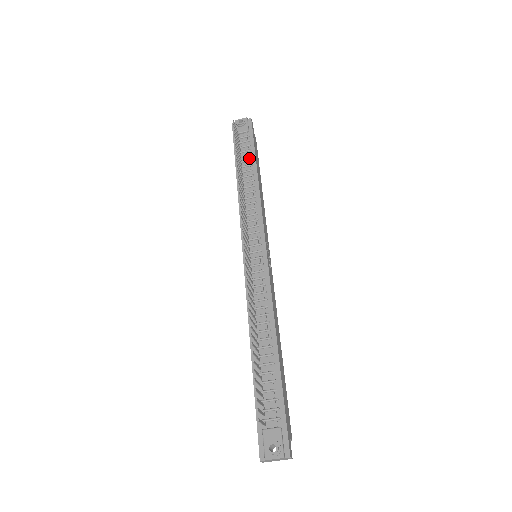
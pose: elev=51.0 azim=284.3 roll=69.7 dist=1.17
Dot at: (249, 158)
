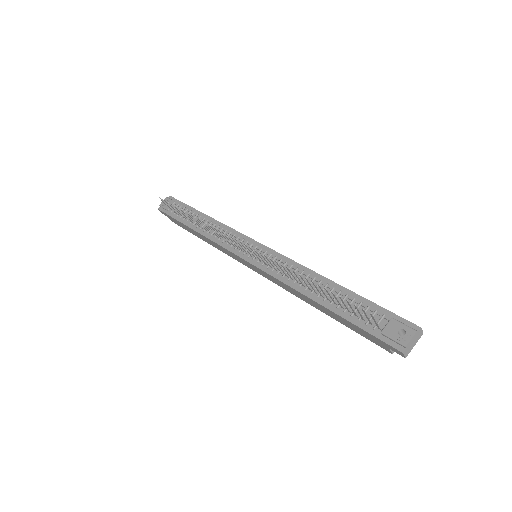
Dot at: (192, 213)
